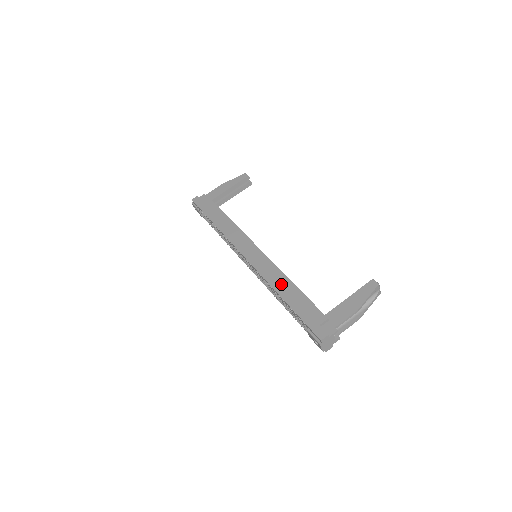
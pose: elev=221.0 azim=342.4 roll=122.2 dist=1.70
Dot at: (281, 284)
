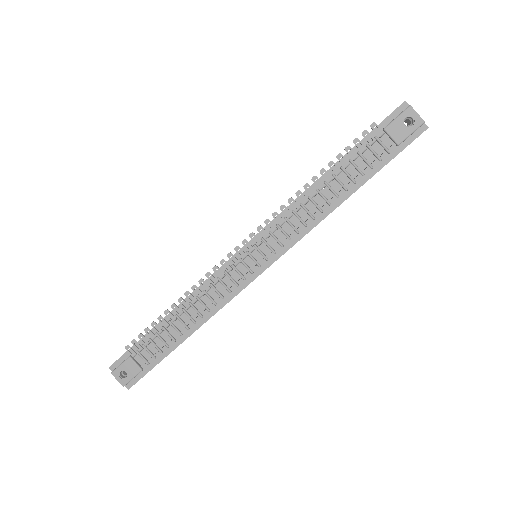
Dot at: occluded
